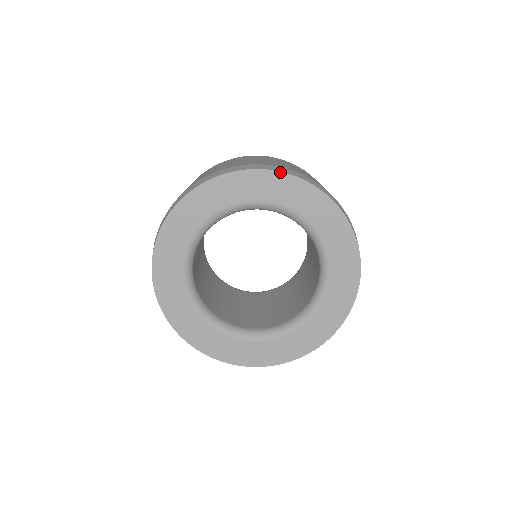
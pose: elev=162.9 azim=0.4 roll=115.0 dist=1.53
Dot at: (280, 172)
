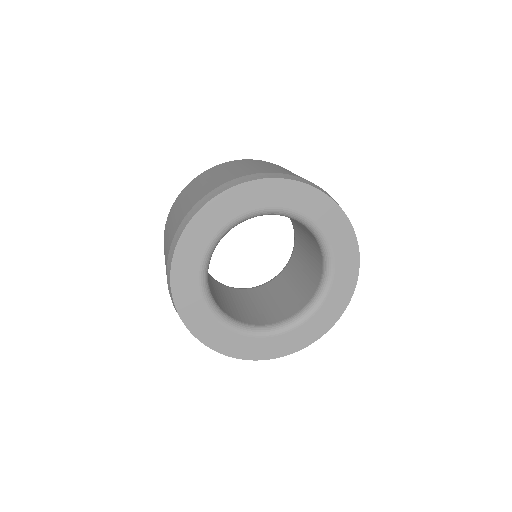
Dot at: (249, 182)
